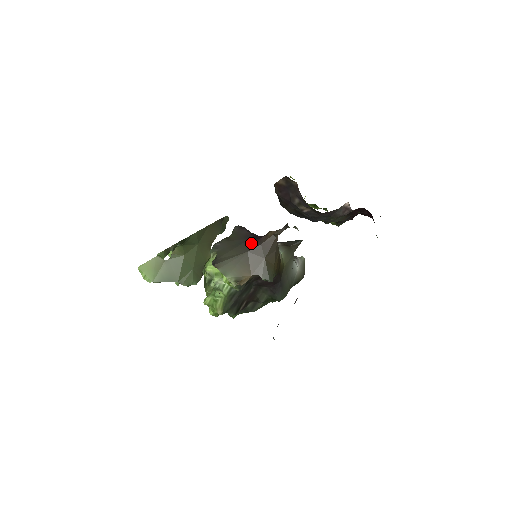
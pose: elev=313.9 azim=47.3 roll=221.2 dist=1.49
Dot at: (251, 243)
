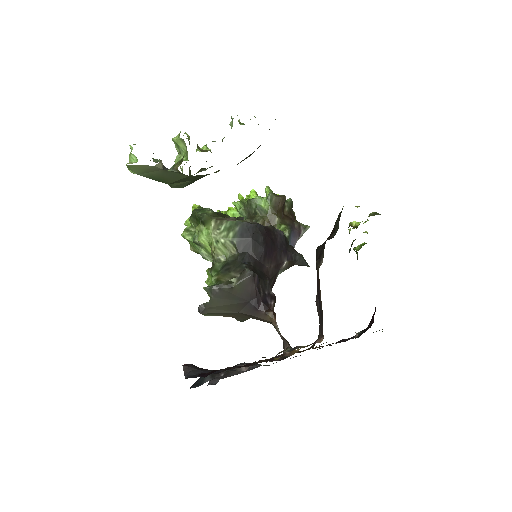
Dot at: (248, 308)
